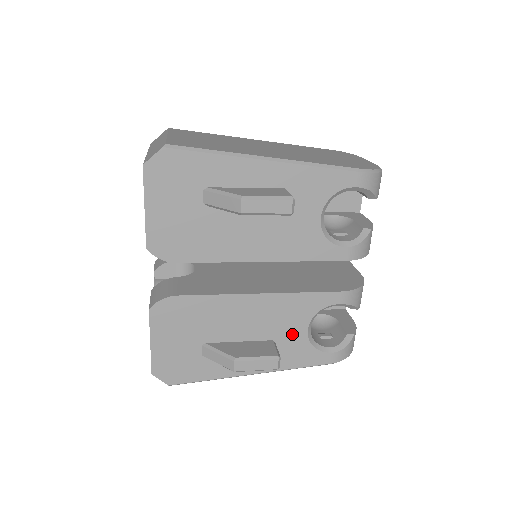
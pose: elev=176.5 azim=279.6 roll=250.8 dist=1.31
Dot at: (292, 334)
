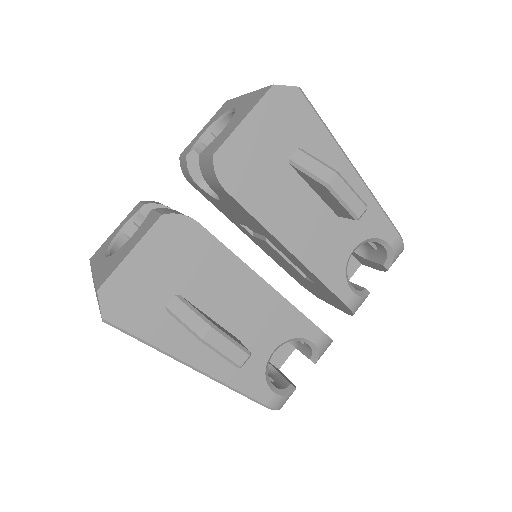
Dot at: (258, 346)
